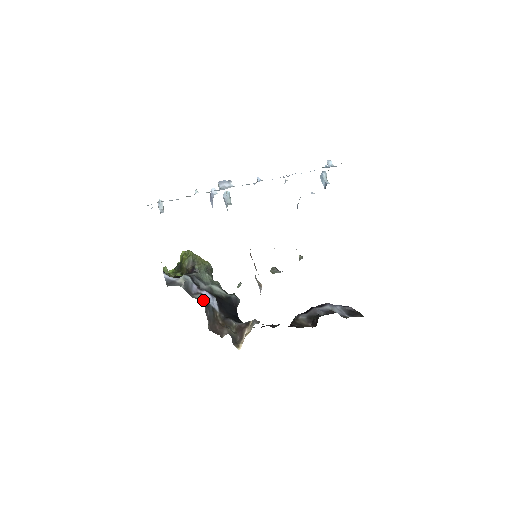
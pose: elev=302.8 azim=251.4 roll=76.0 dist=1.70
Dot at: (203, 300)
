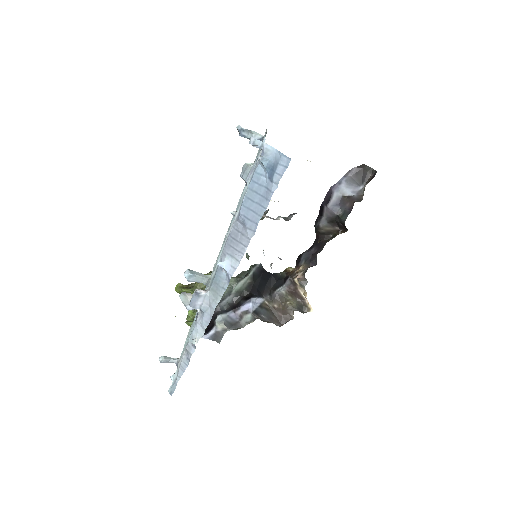
Dot at: (251, 317)
